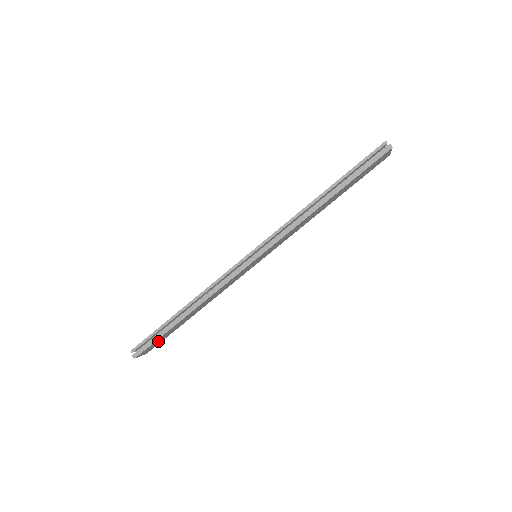
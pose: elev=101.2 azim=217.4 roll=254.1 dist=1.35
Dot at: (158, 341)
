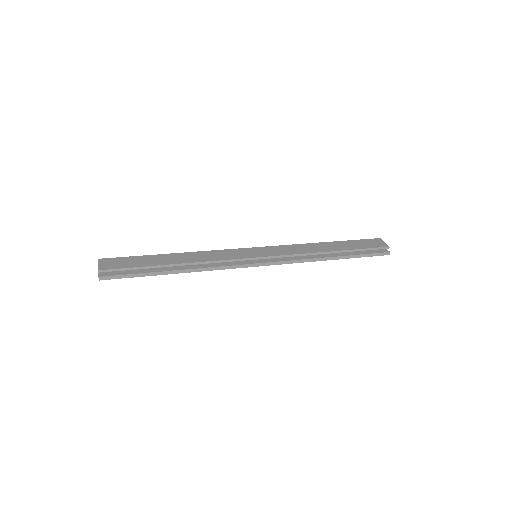
Dot at: (127, 270)
